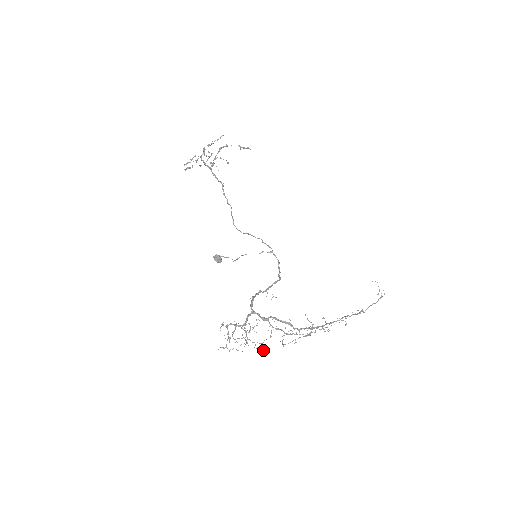
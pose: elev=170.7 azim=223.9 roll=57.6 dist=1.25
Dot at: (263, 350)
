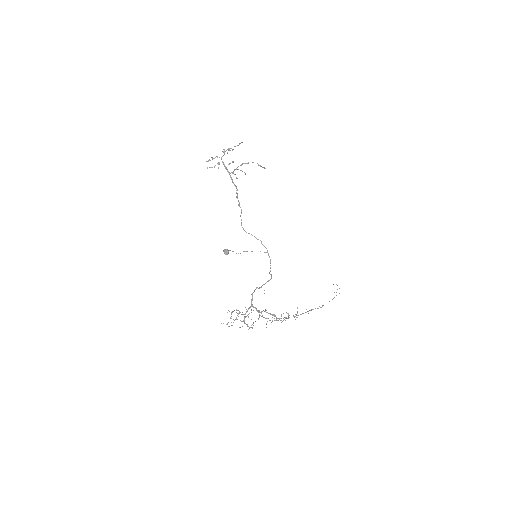
Dot at: (251, 327)
